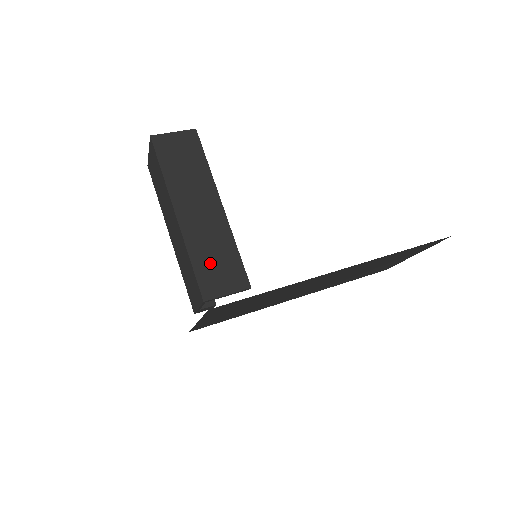
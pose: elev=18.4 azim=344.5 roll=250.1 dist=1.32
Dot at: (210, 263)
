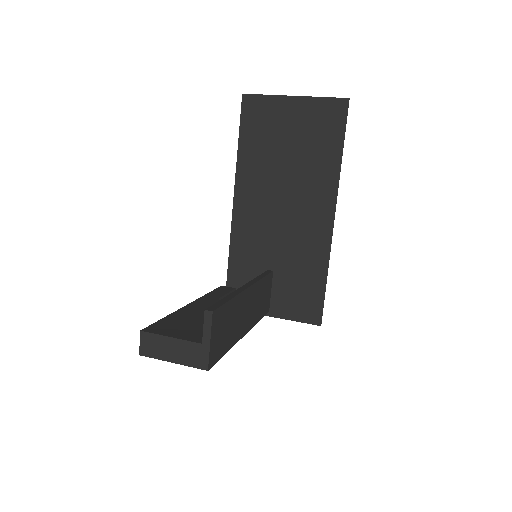
Dot at: (262, 305)
